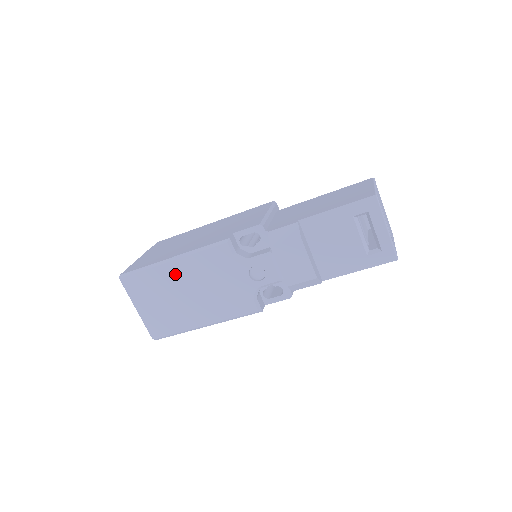
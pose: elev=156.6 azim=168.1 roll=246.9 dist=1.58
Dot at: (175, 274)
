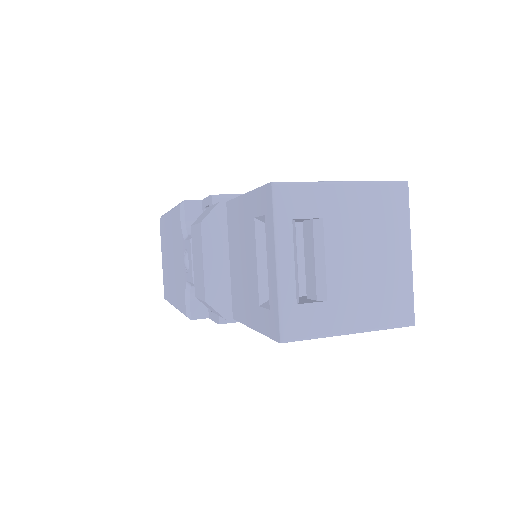
Dot at: (169, 230)
